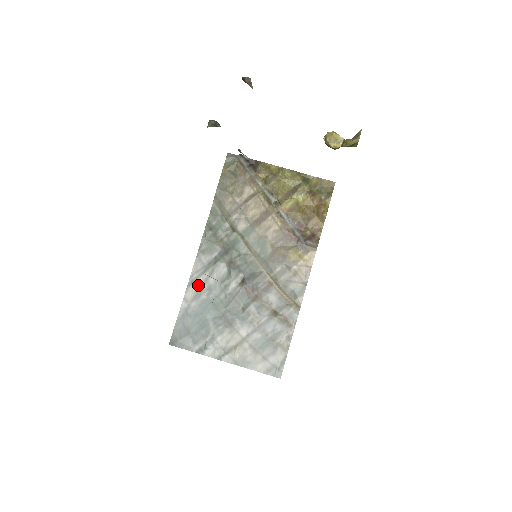
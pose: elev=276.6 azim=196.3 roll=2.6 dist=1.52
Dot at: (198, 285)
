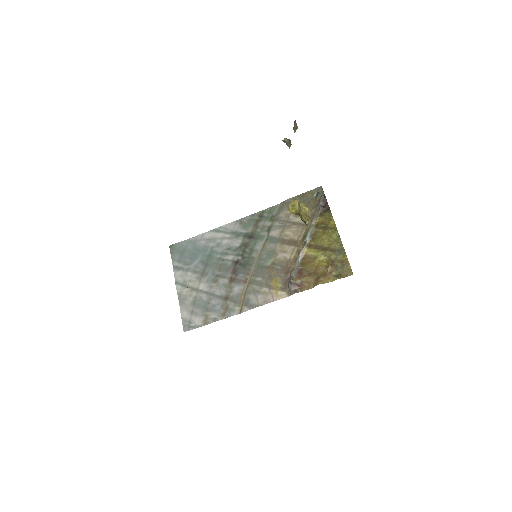
Dot at: (217, 236)
